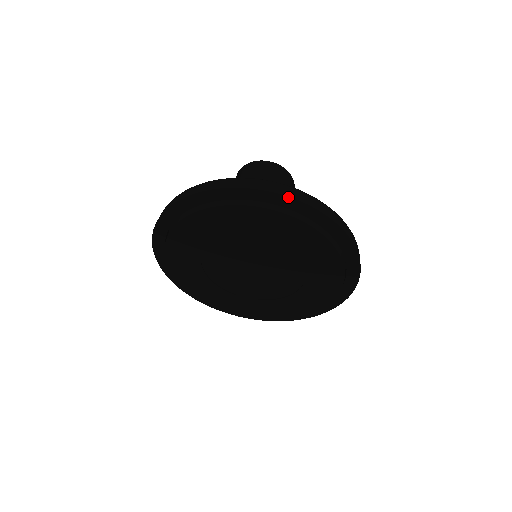
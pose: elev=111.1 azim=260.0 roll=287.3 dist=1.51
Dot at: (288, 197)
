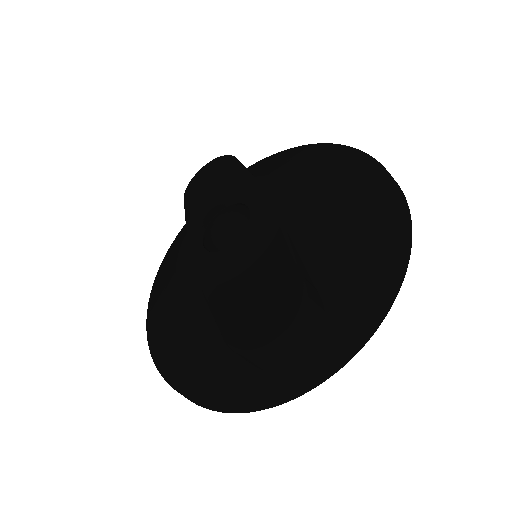
Dot at: (355, 354)
